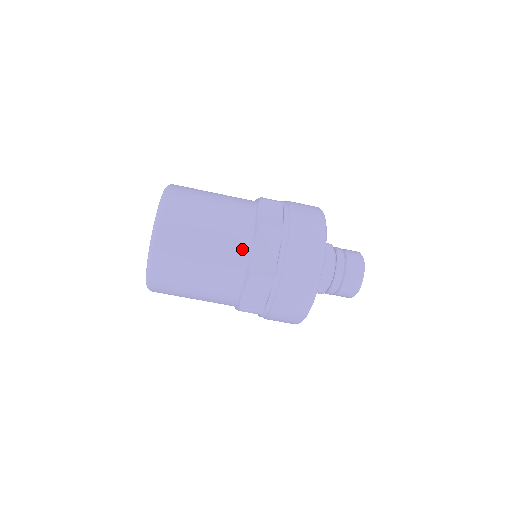
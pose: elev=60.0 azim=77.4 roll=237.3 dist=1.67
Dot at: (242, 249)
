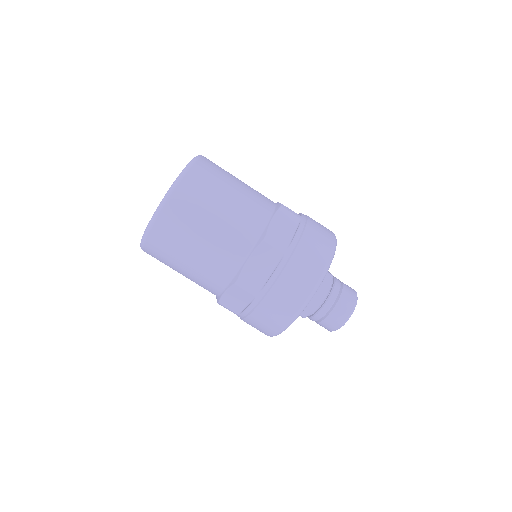
Dot at: (240, 252)
